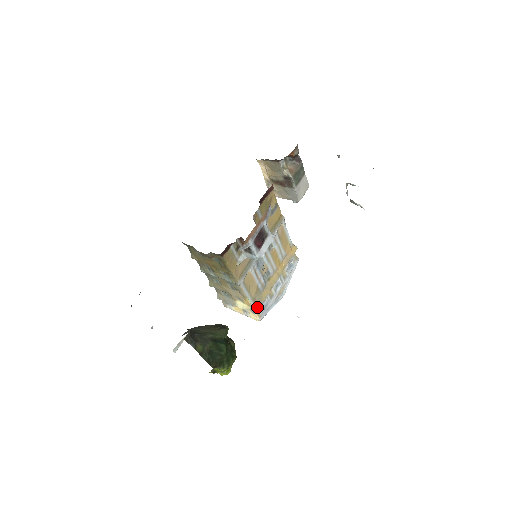
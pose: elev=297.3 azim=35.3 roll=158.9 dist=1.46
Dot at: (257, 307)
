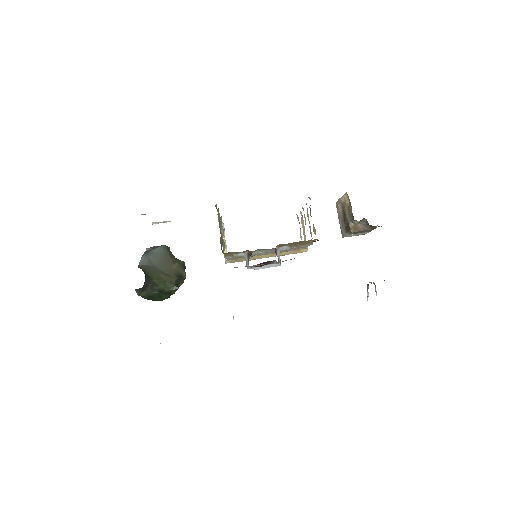
Dot at: (231, 262)
